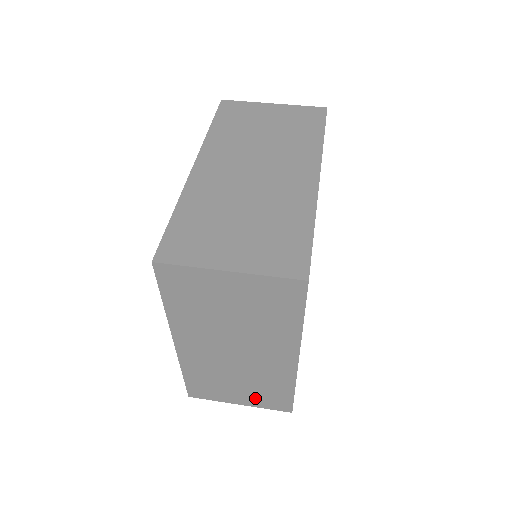
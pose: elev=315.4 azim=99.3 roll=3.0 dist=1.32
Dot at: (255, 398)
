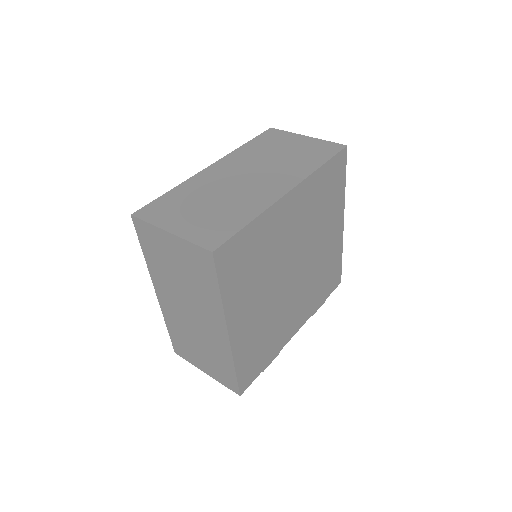
Dot at: (213, 369)
